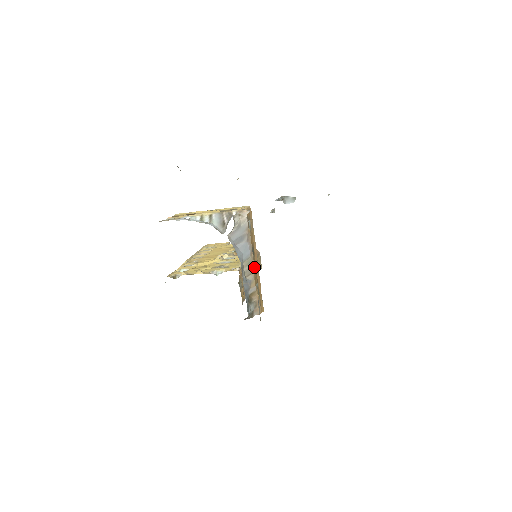
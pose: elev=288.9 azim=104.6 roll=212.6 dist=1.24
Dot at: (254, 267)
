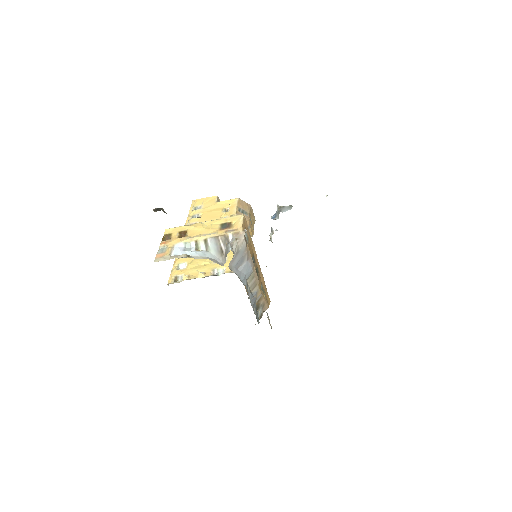
Dot at: (257, 272)
